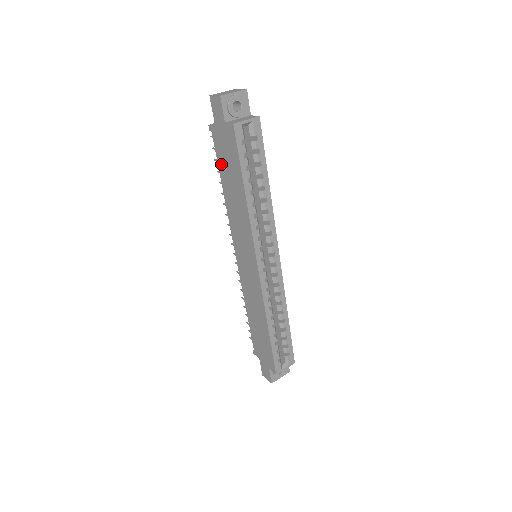
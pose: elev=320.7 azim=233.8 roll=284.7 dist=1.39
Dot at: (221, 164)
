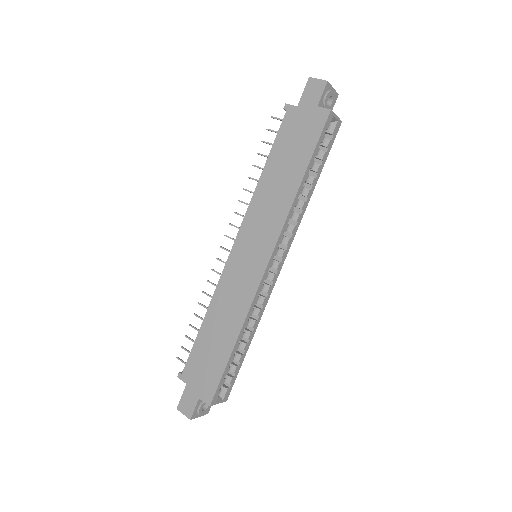
Dot at: (280, 144)
